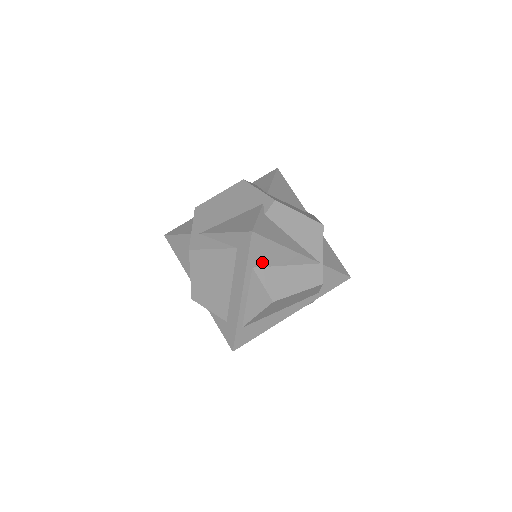
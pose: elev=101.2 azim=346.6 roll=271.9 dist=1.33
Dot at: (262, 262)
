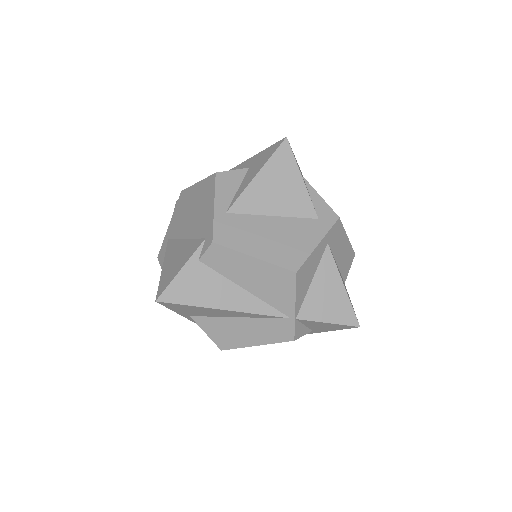
Dot at: (198, 314)
